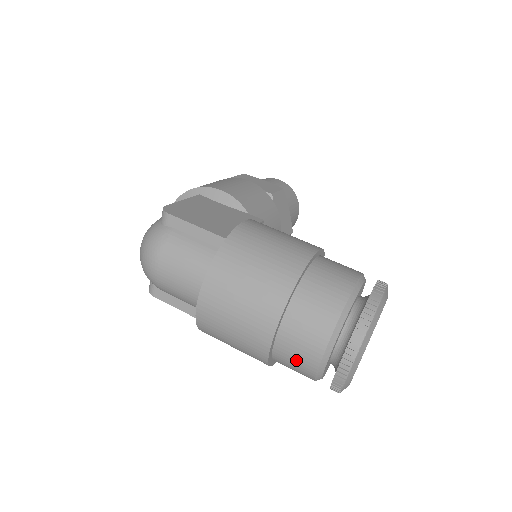
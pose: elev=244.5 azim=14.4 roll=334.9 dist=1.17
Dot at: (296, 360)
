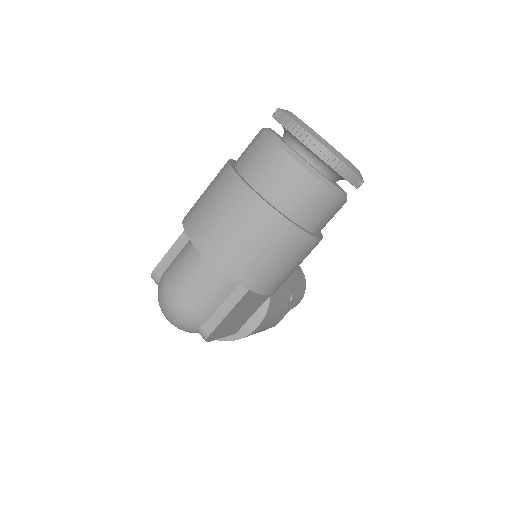
Dot at: (287, 184)
